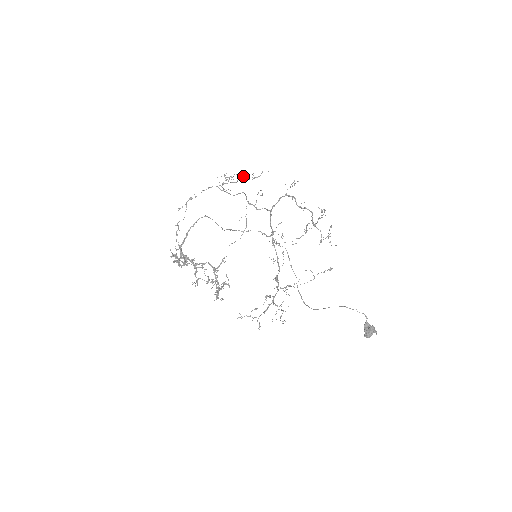
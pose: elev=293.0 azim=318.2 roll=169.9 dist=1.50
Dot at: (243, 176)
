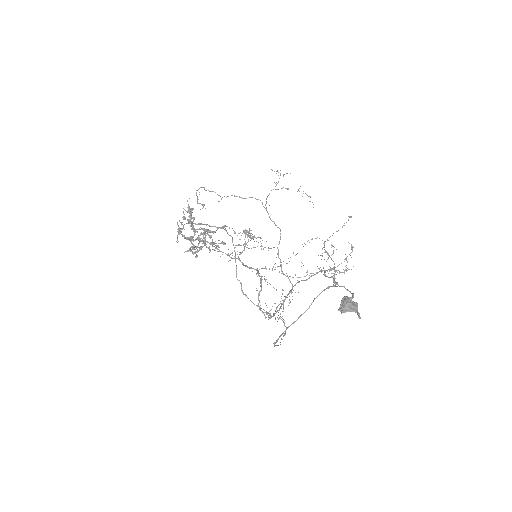
Dot at: occluded
